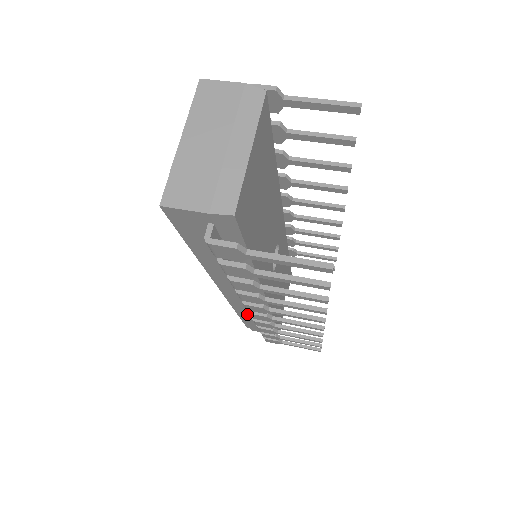
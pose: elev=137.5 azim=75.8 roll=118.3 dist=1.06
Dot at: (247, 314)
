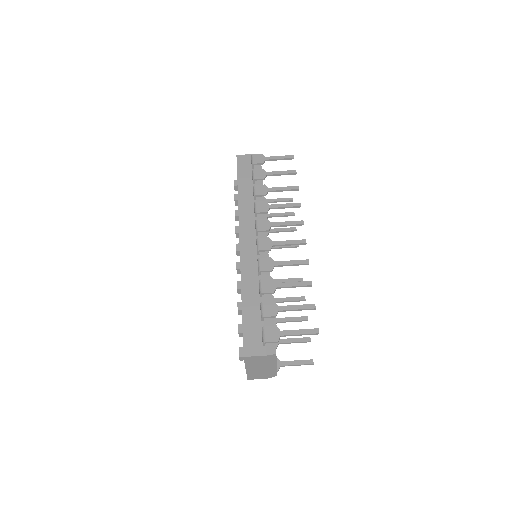
Dot at: occluded
